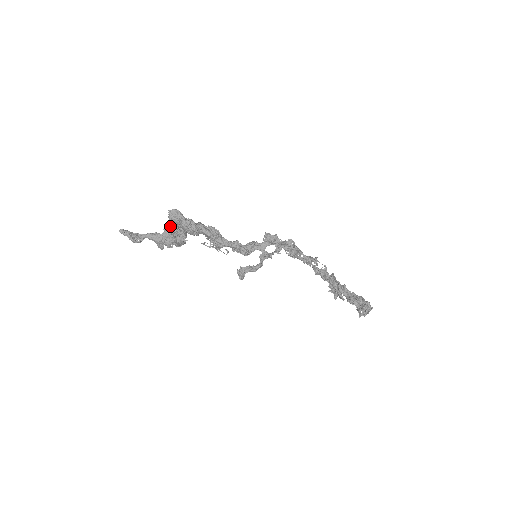
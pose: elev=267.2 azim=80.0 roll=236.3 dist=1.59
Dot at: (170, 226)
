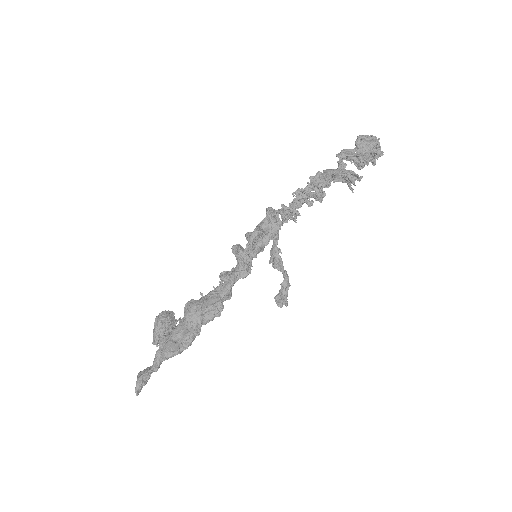
Dot at: occluded
